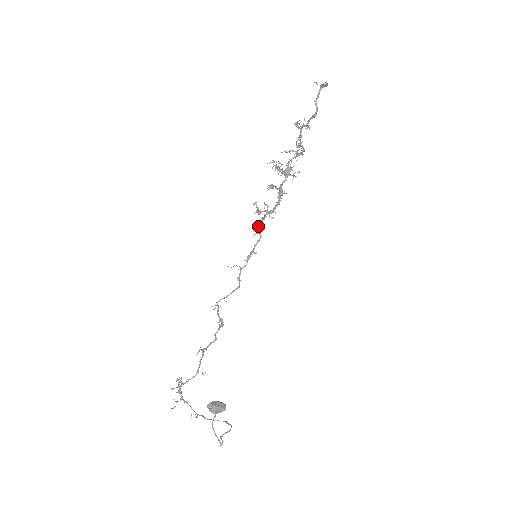
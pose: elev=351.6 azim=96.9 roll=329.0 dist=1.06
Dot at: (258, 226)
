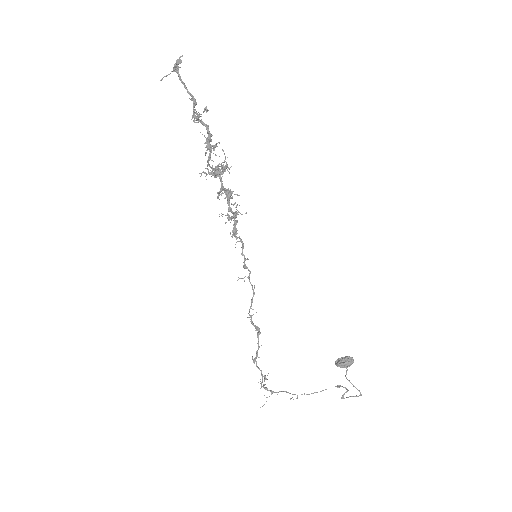
Dot at: occluded
